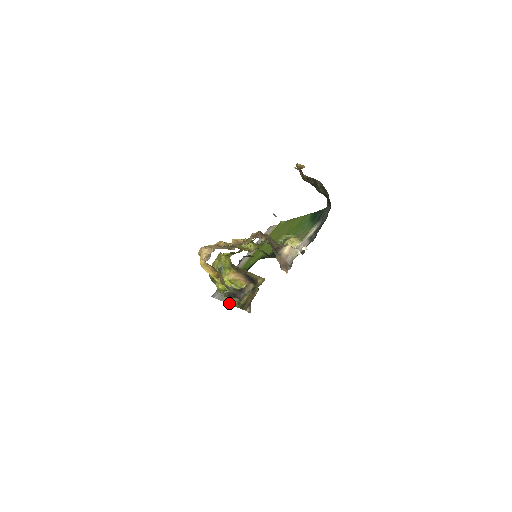
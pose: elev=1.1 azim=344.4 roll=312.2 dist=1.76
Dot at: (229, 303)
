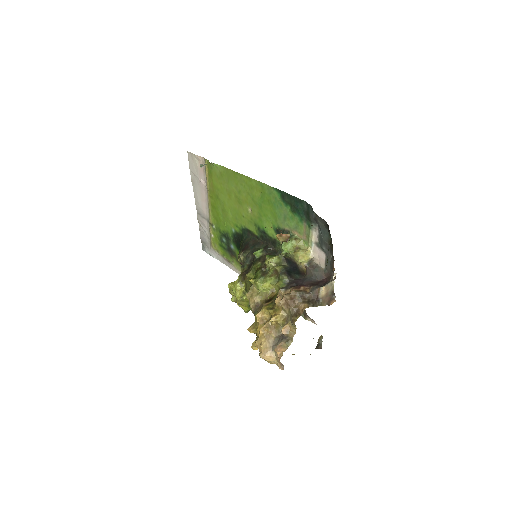
Dot at: occluded
